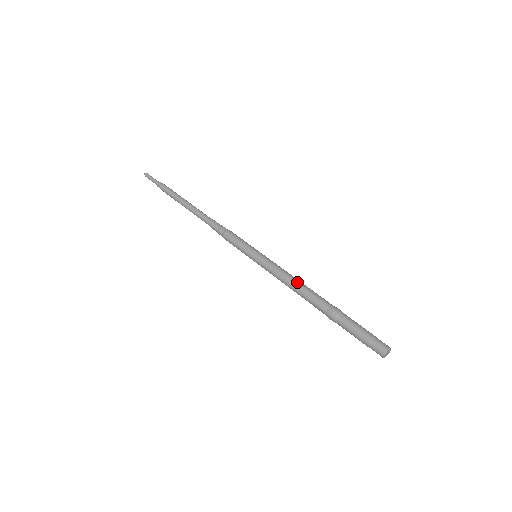
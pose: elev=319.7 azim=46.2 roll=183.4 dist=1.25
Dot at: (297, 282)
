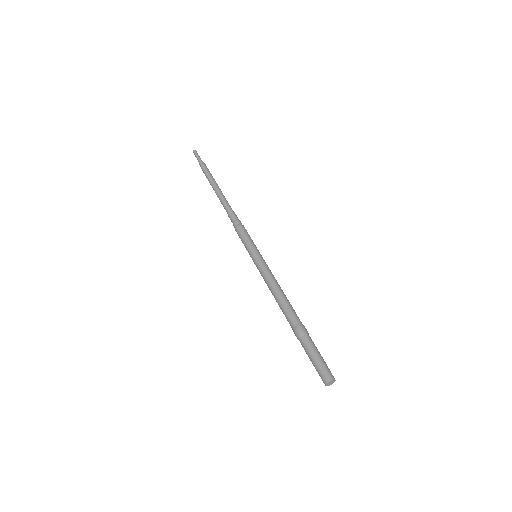
Dot at: (279, 292)
